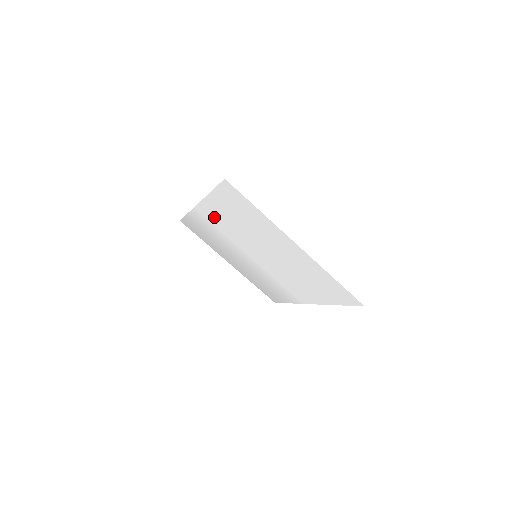
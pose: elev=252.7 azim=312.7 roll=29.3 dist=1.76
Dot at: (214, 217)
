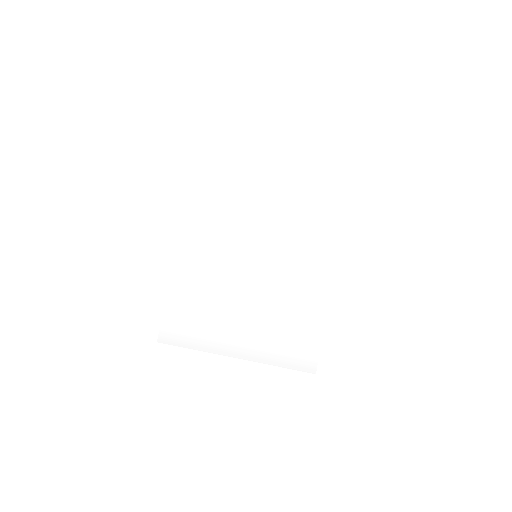
Dot at: (200, 240)
